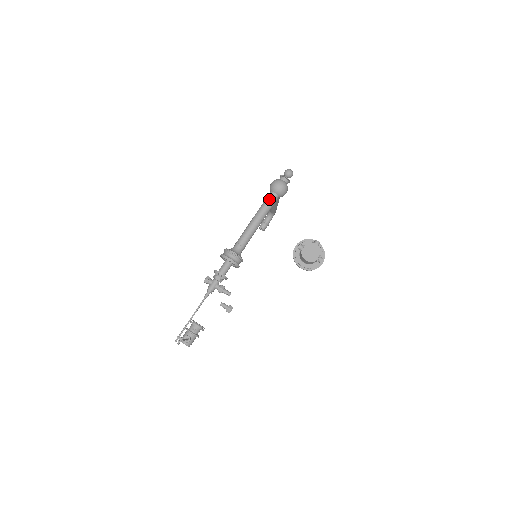
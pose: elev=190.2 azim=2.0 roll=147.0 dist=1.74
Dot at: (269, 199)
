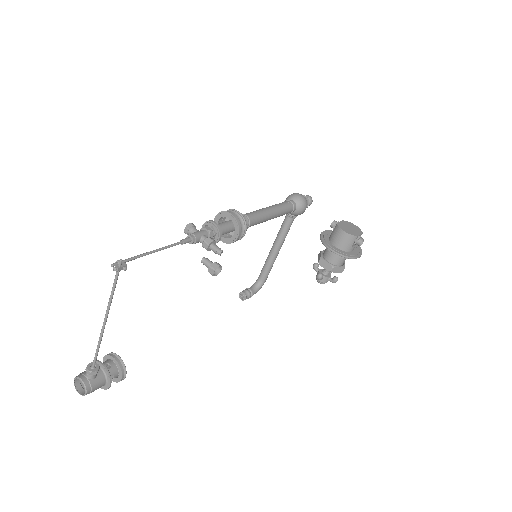
Dot at: (286, 202)
